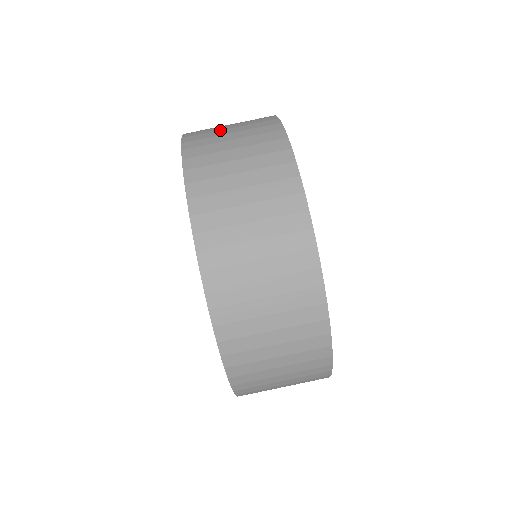
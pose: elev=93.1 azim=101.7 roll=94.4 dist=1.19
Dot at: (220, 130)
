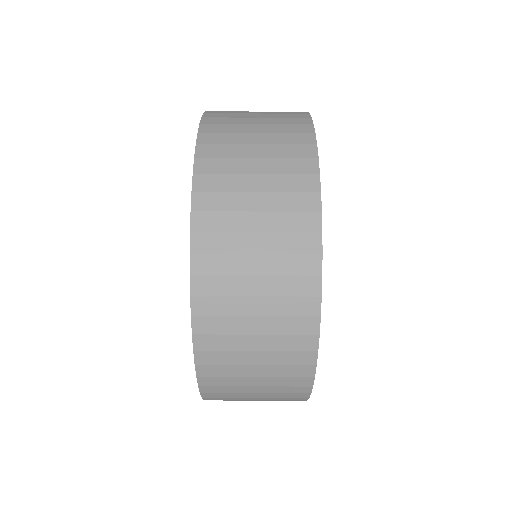
Dot at: (244, 144)
